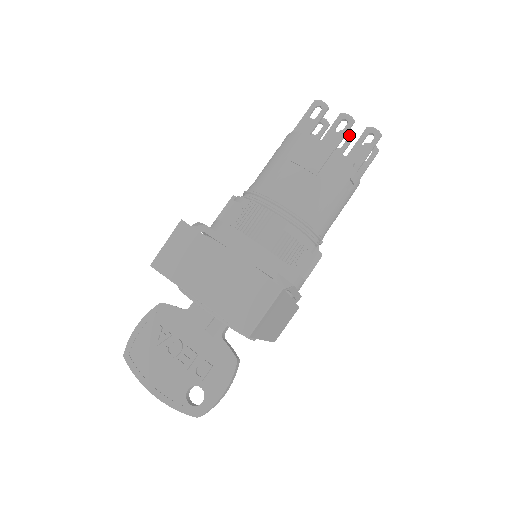
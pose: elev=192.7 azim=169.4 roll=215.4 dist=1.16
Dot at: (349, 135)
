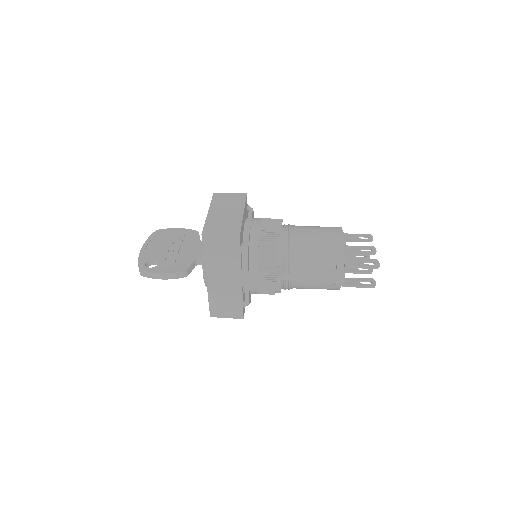
Dot at: (370, 270)
